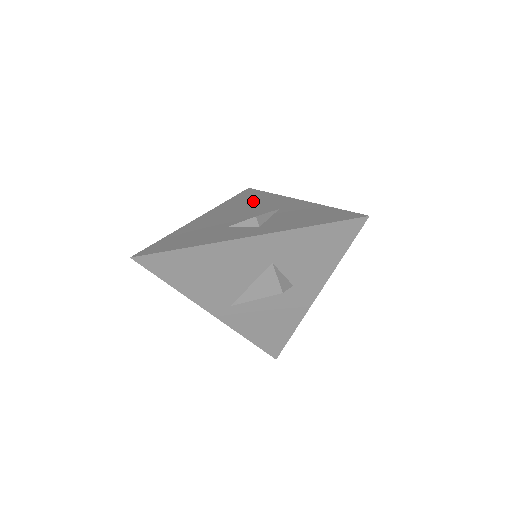
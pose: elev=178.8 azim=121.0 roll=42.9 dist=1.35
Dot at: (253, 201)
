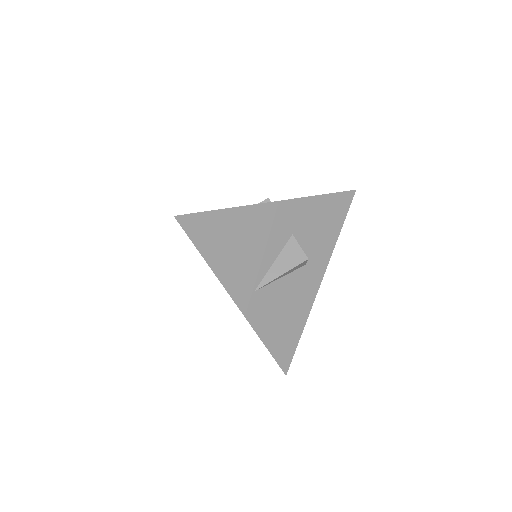
Dot at: occluded
